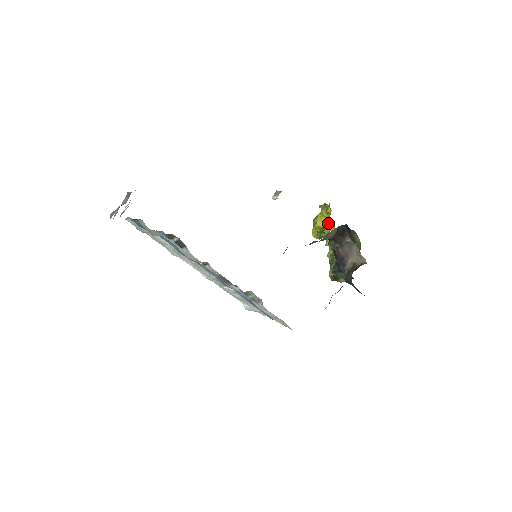
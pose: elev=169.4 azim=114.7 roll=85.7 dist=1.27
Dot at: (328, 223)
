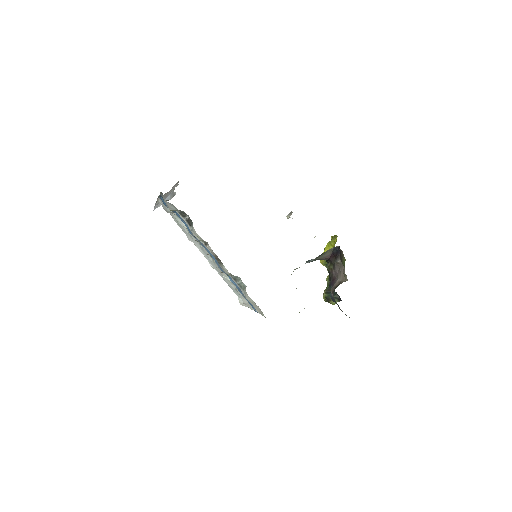
Dot at: occluded
